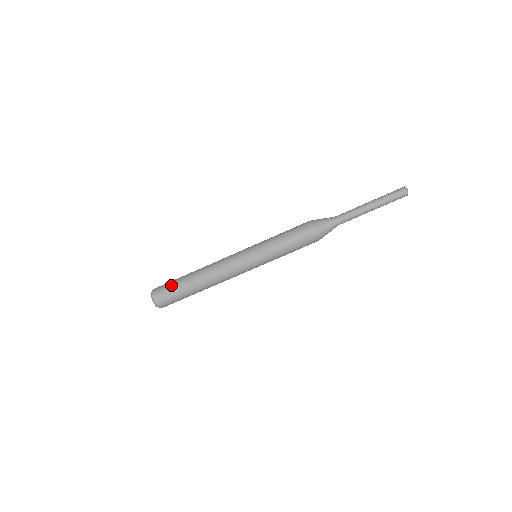
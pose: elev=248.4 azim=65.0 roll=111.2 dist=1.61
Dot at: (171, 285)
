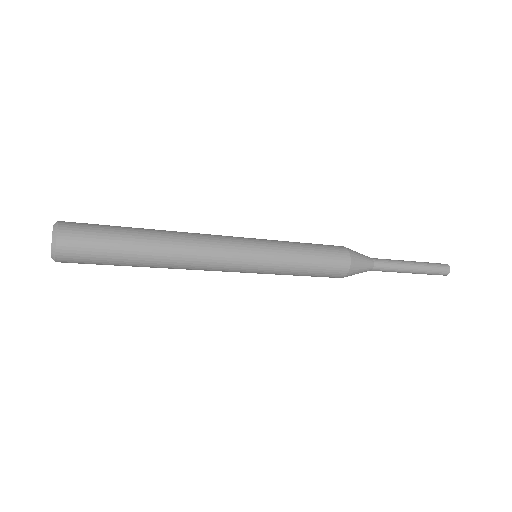
Dot at: (103, 254)
